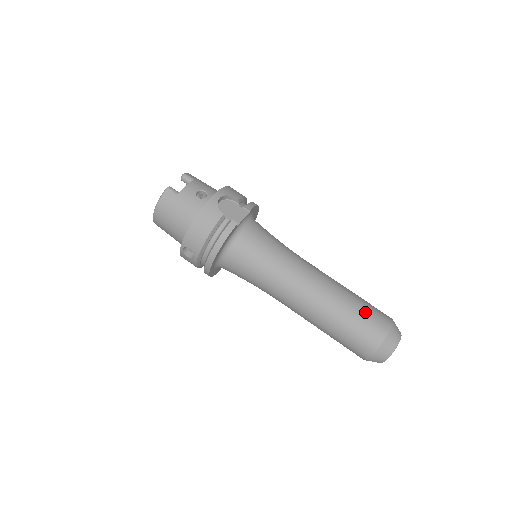
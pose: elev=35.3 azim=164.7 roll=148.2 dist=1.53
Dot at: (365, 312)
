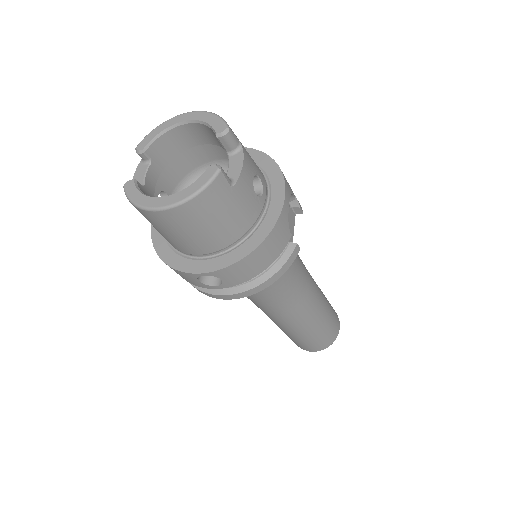
Dot at: (333, 317)
